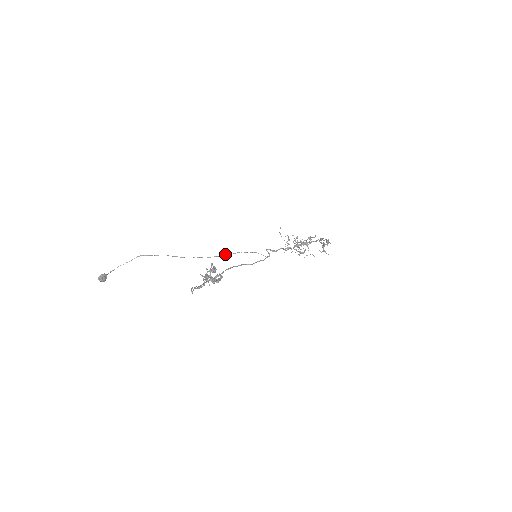
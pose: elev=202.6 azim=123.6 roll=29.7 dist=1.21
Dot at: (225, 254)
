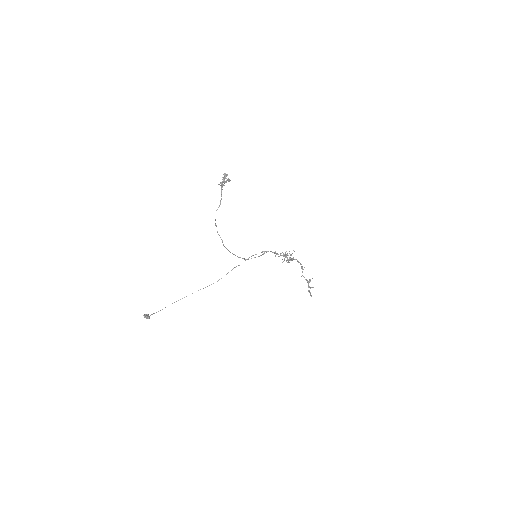
Dot at: (235, 267)
